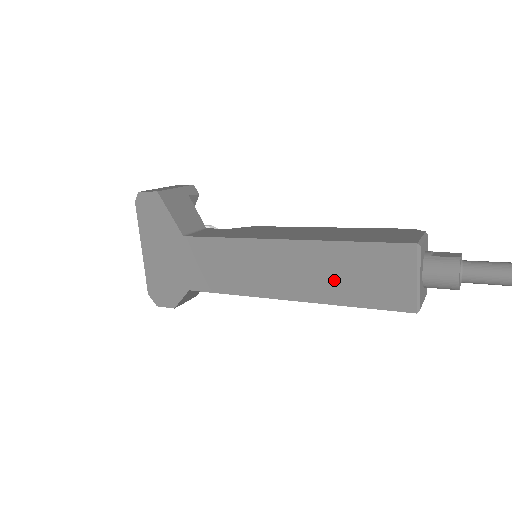
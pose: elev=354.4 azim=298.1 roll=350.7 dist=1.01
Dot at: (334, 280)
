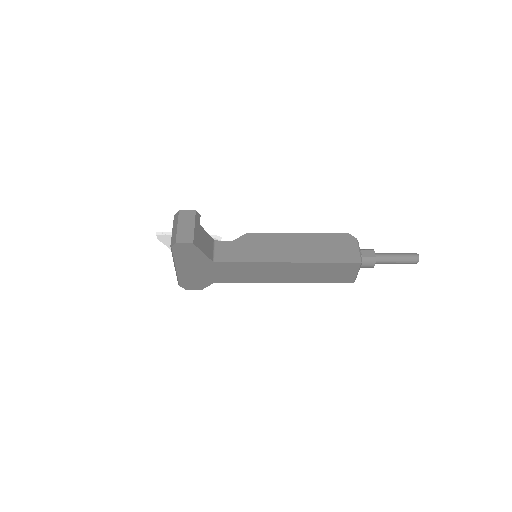
Dot at: (314, 275)
